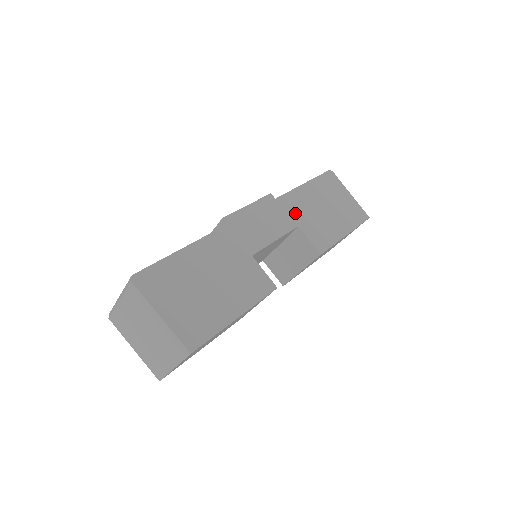
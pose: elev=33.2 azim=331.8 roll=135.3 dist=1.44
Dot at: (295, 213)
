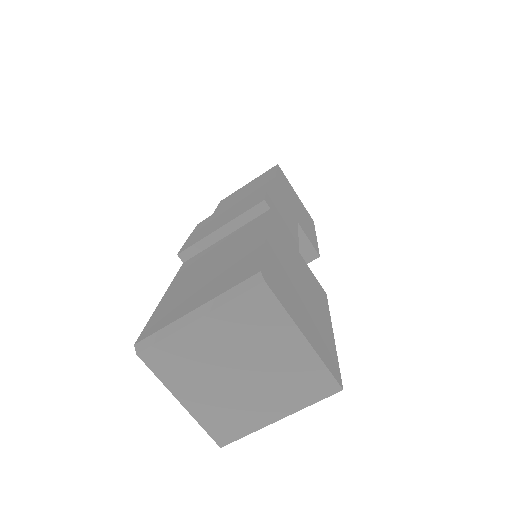
Dot at: (289, 206)
